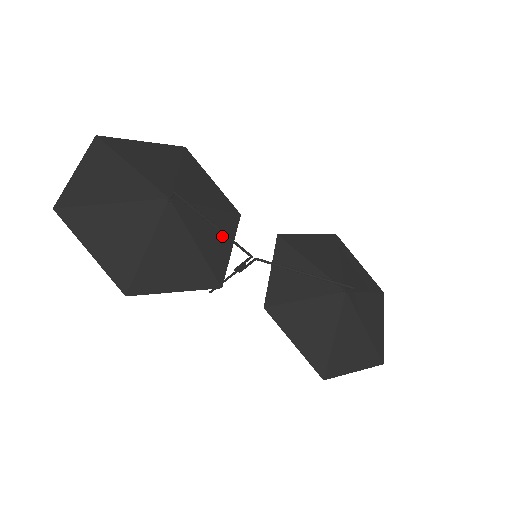
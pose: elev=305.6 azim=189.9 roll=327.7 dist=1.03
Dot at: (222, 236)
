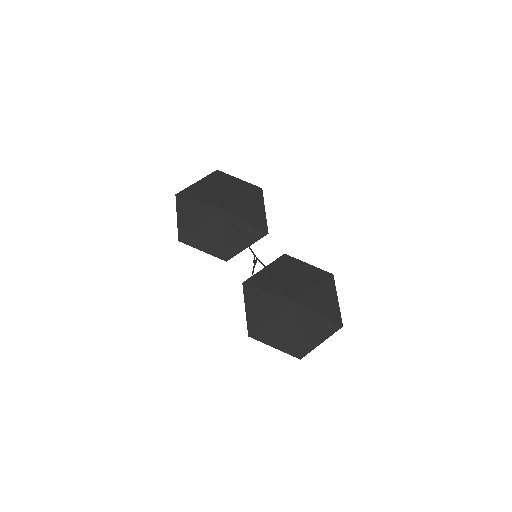
Dot at: (245, 238)
